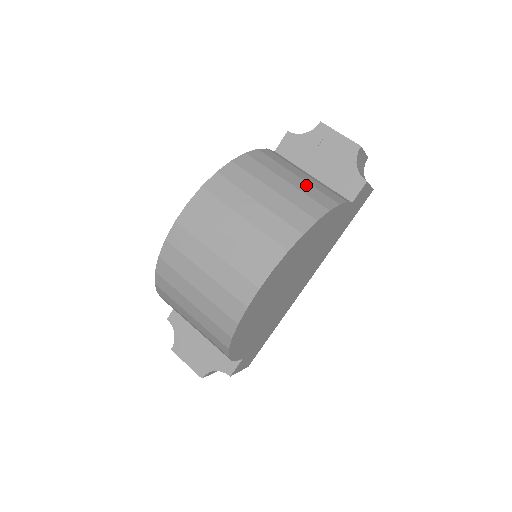
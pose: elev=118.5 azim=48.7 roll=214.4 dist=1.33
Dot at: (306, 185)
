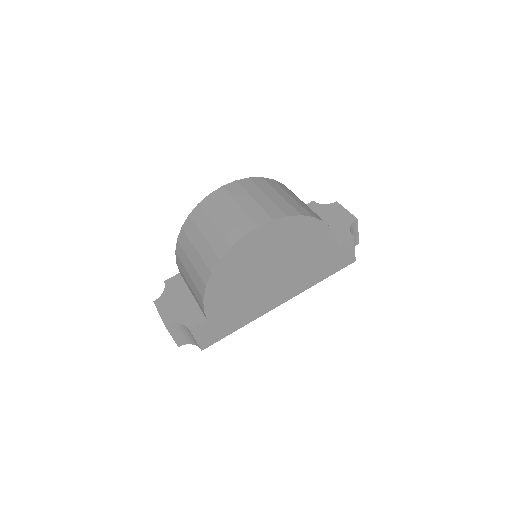
Dot at: occluded
